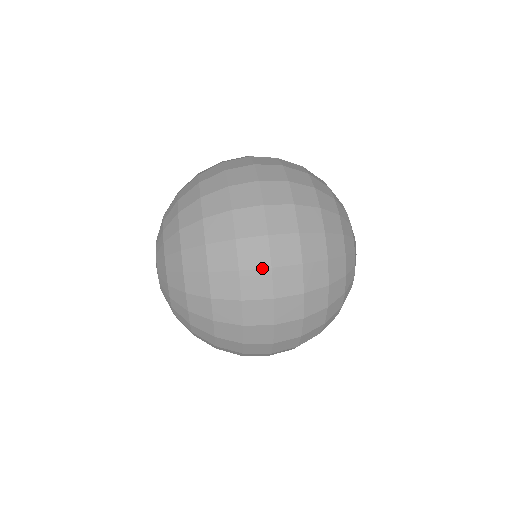
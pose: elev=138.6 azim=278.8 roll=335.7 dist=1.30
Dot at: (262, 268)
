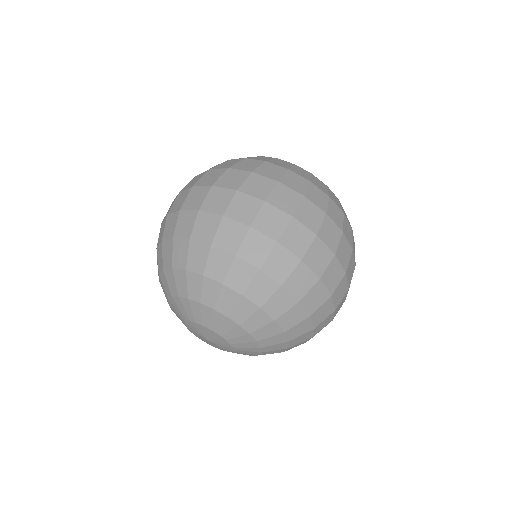
Dot at: (331, 261)
